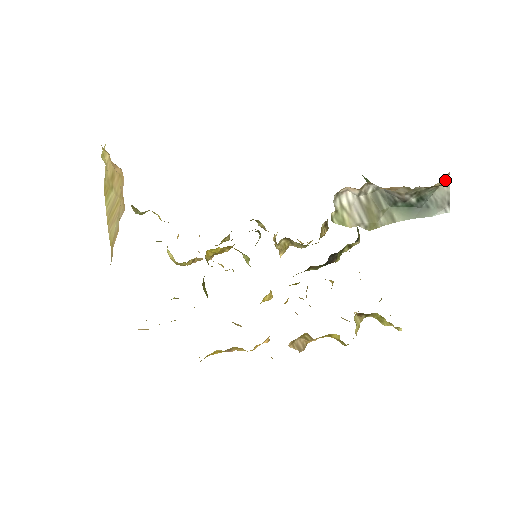
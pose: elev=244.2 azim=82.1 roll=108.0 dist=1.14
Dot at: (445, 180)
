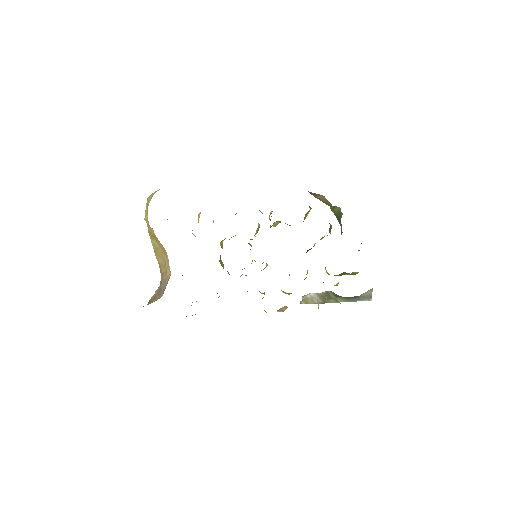
Dot at: (370, 290)
